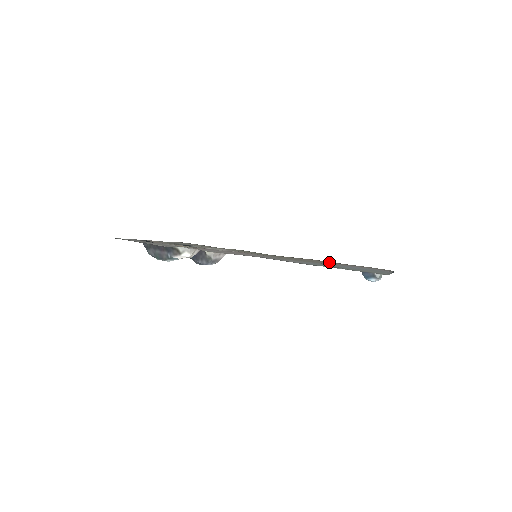
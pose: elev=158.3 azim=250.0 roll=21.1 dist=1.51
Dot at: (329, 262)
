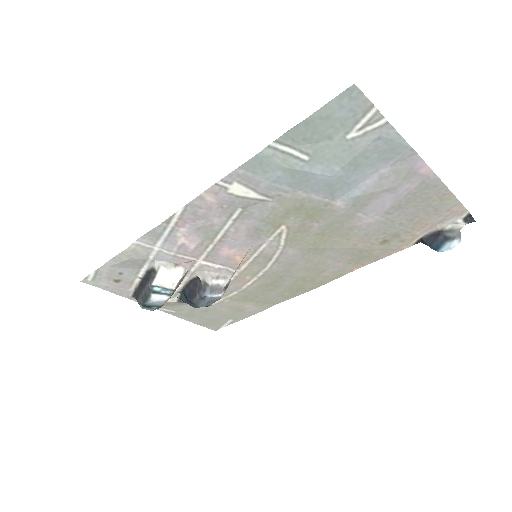
Dot at: (376, 252)
